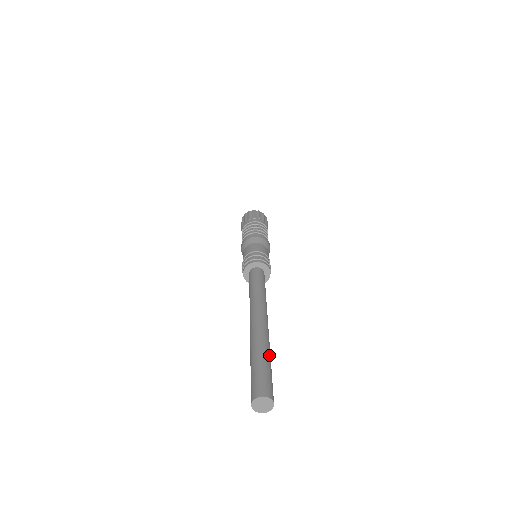
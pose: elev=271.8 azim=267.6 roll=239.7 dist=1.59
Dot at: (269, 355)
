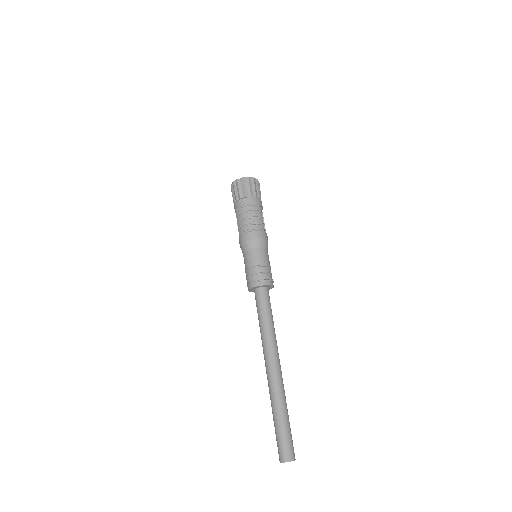
Dot at: (286, 411)
